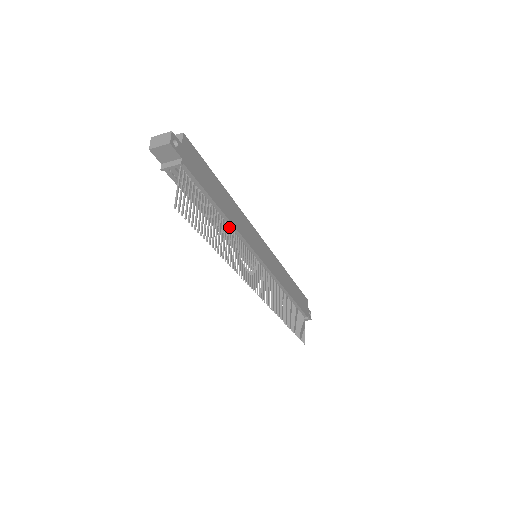
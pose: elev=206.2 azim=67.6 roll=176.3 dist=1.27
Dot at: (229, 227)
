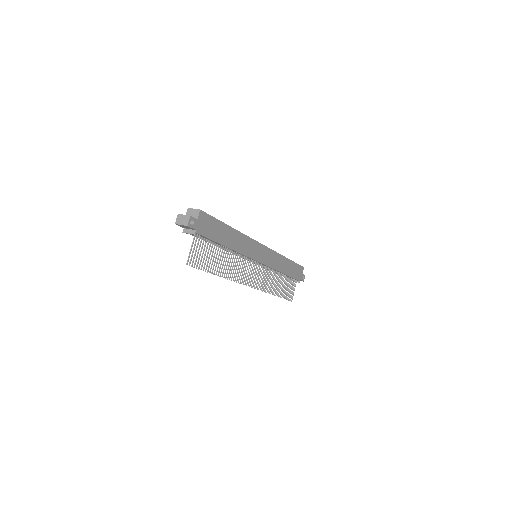
Dot at: (232, 251)
